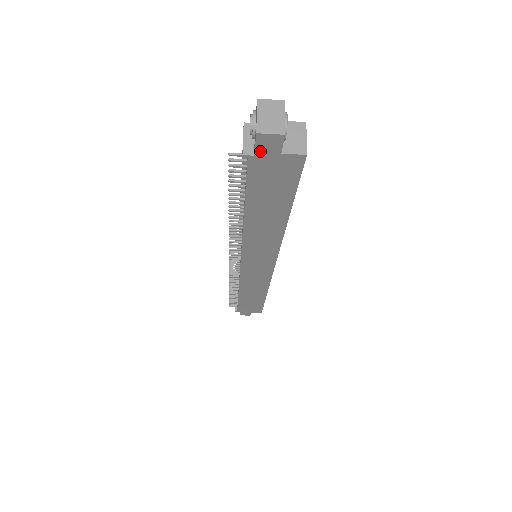
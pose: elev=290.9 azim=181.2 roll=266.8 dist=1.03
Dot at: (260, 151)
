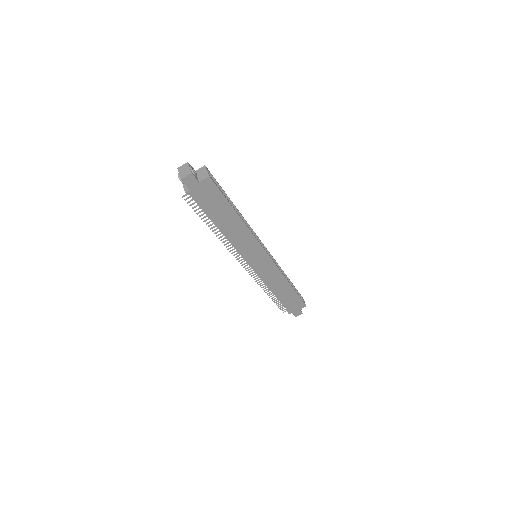
Dot at: (190, 187)
